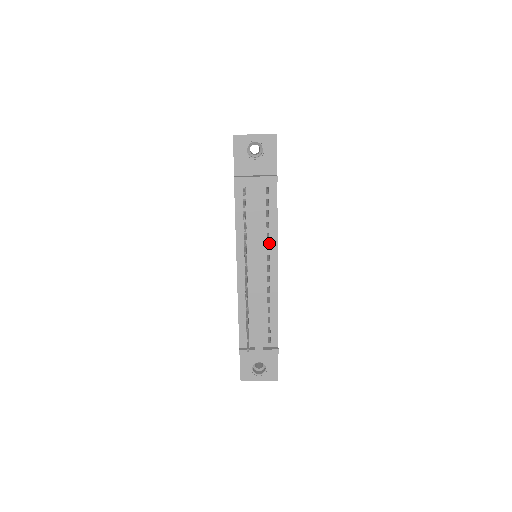
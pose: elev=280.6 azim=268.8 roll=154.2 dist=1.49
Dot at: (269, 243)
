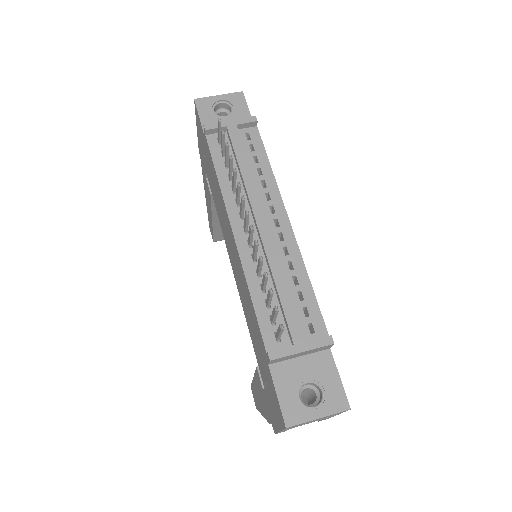
Dot at: (268, 192)
